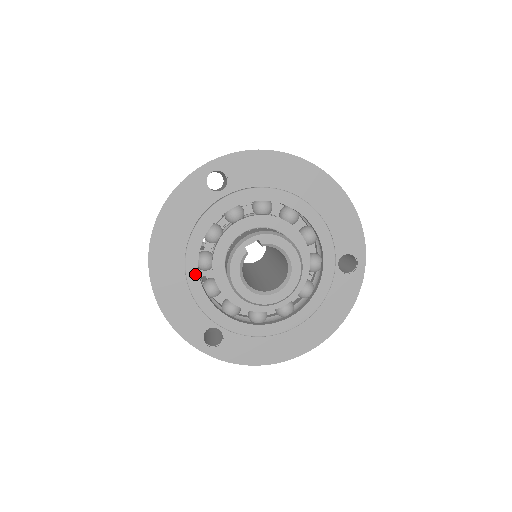
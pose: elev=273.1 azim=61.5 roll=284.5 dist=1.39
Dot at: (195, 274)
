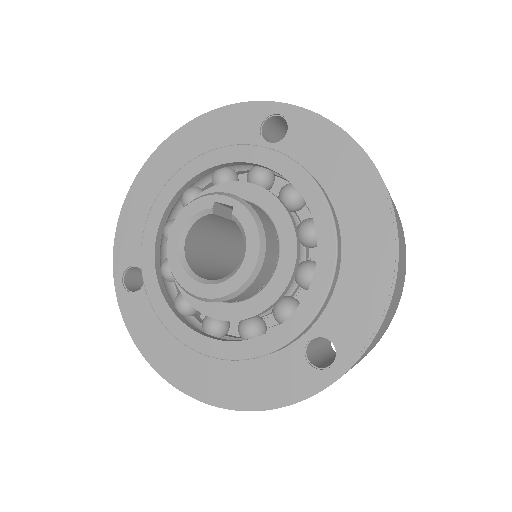
Dot at: (168, 197)
